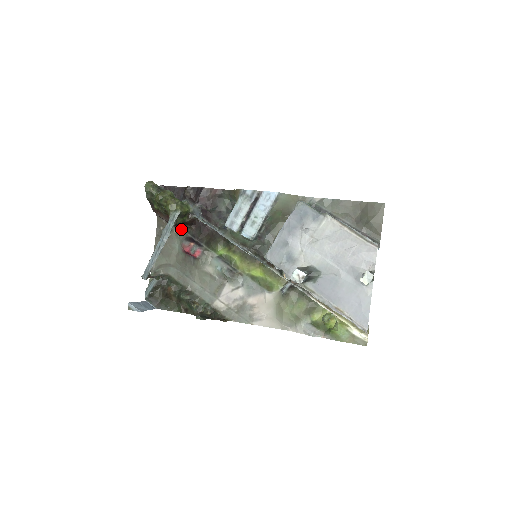
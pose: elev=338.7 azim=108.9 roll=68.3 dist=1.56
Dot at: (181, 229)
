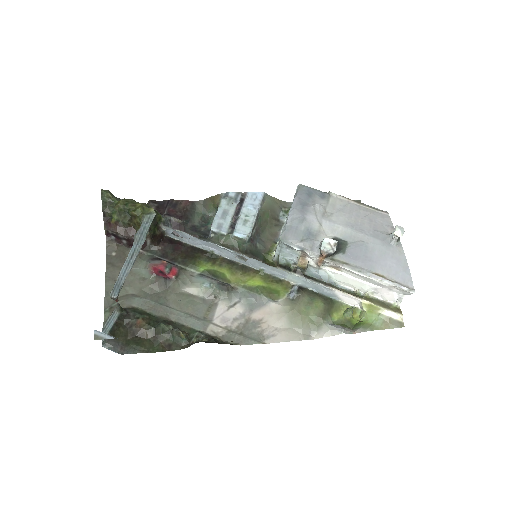
Dot at: (143, 251)
